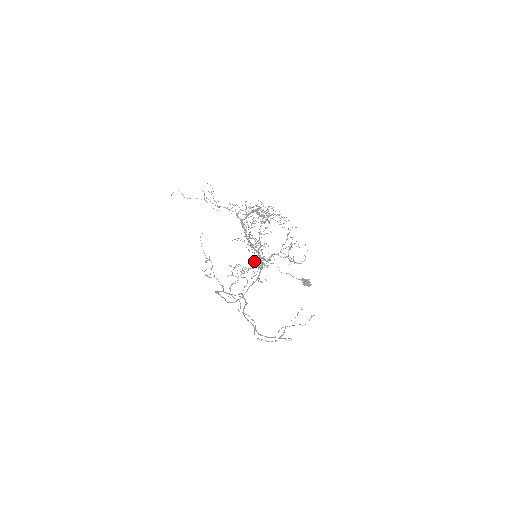
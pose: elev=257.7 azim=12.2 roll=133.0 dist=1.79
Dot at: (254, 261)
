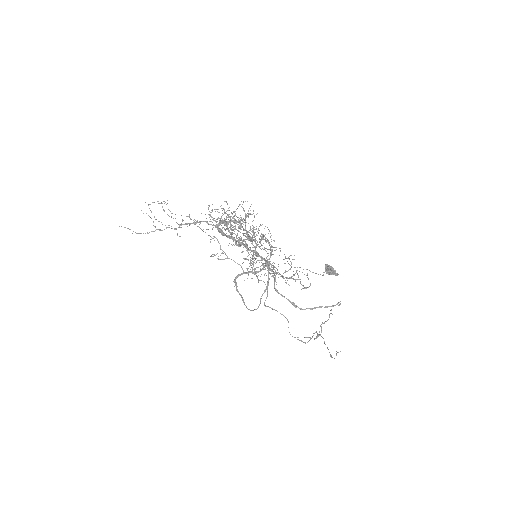
Dot at: occluded
